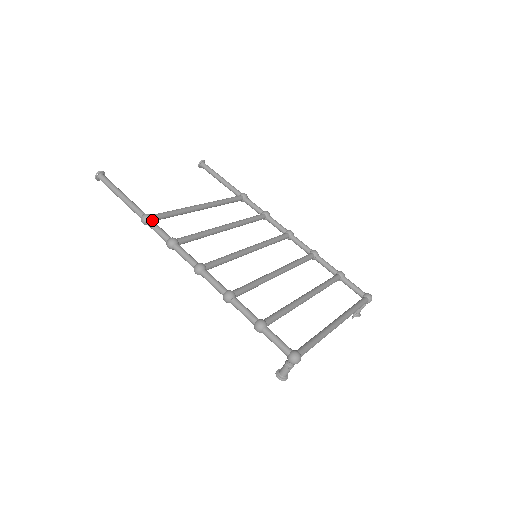
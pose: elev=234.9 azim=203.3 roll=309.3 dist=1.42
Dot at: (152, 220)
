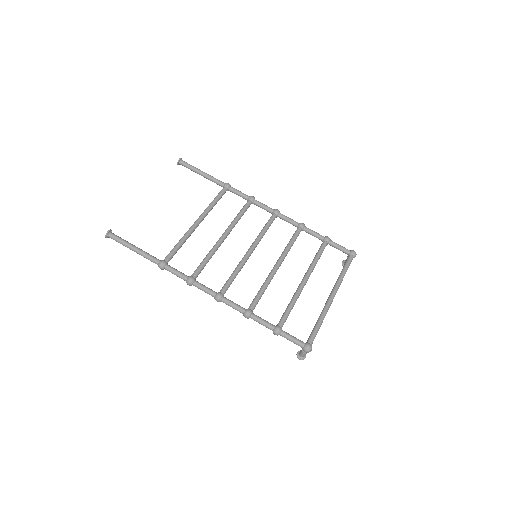
Dot at: (167, 265)
